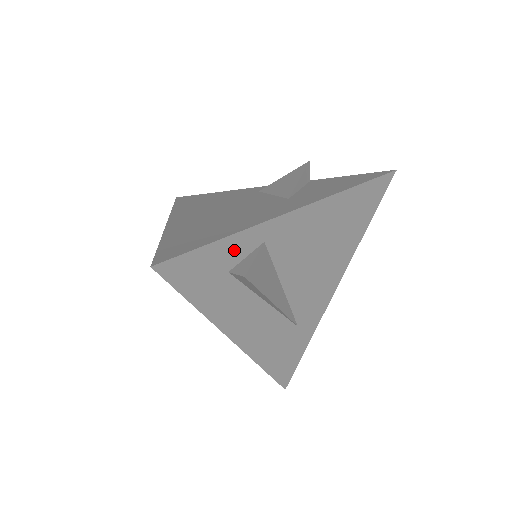
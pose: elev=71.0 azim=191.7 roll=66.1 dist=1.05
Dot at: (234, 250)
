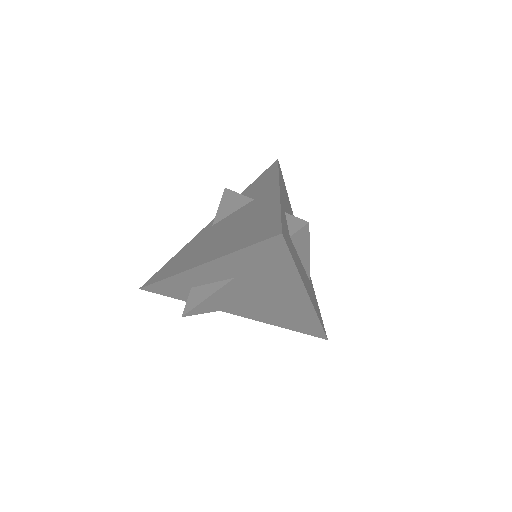
Dot at: (284, 219)
